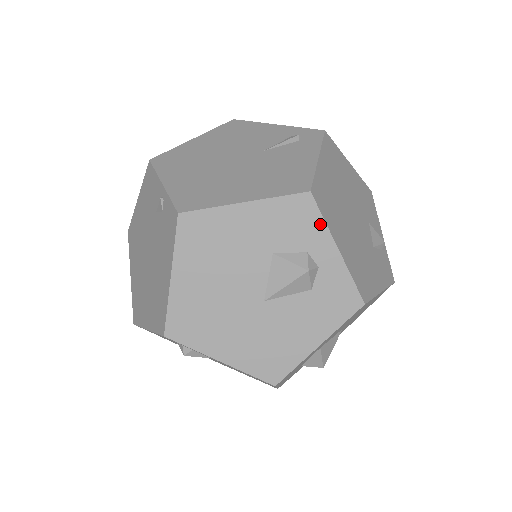
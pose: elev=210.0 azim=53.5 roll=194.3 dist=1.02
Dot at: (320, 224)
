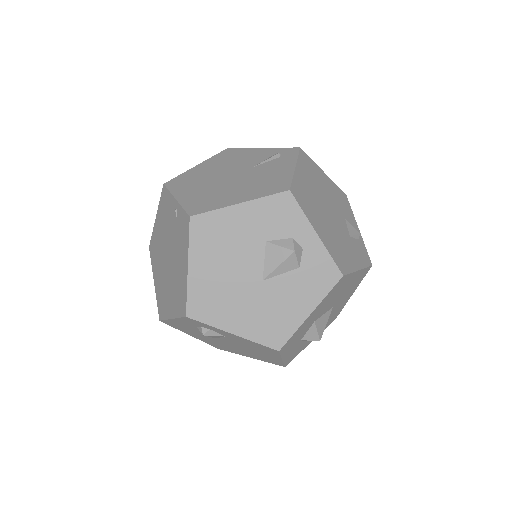
Dot at: (300, 215)
